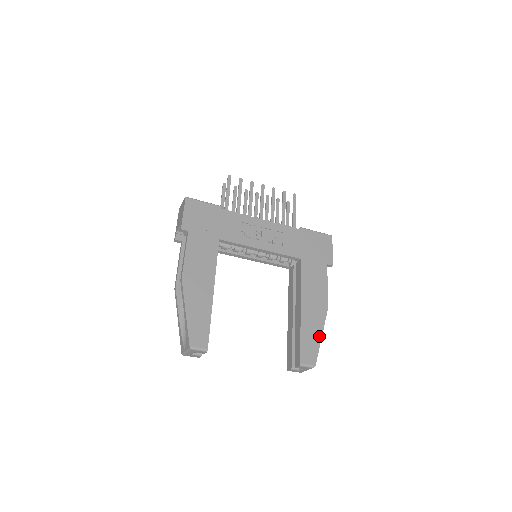
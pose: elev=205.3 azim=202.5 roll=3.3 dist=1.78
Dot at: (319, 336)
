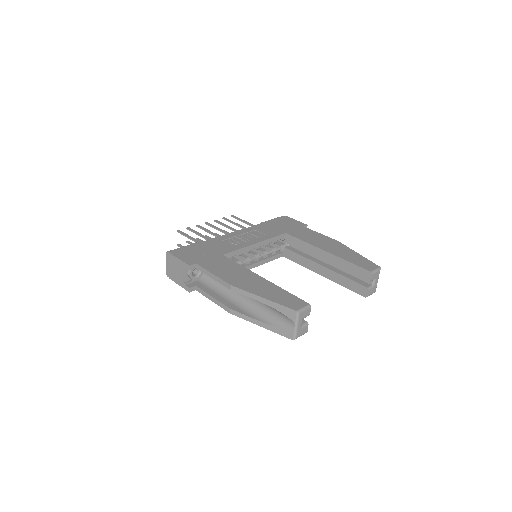
Dot at: (357, 254)
